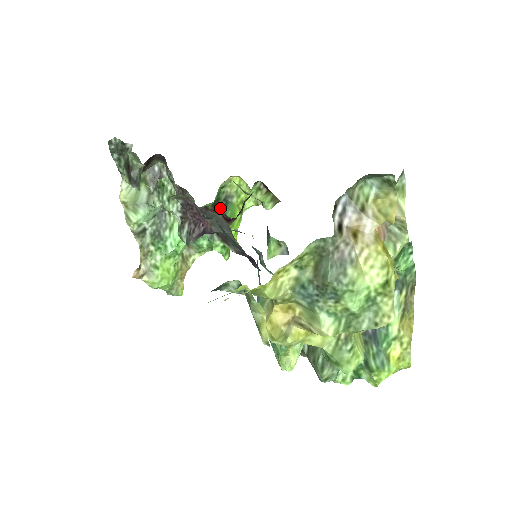
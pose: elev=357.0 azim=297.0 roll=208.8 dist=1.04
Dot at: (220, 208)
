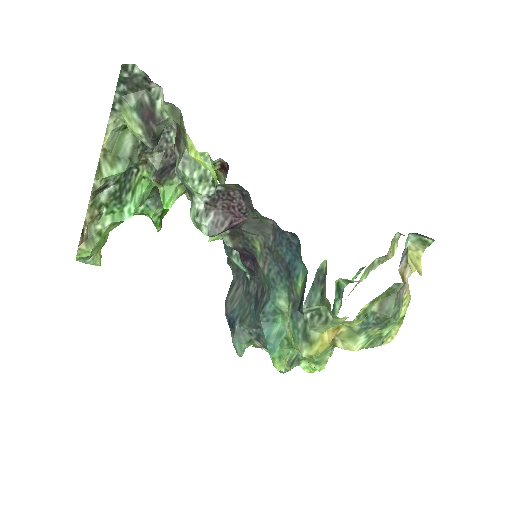
Dot at: occluded
